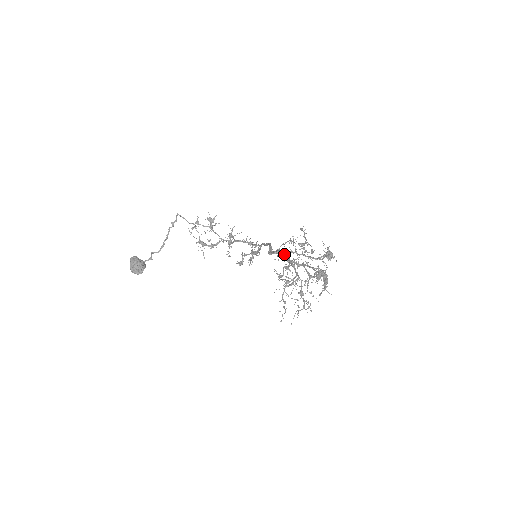
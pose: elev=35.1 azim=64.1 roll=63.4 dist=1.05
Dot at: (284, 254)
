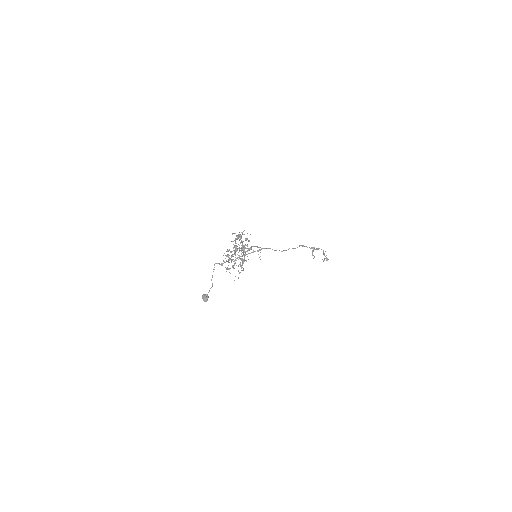
Dot at: (227, 250)
